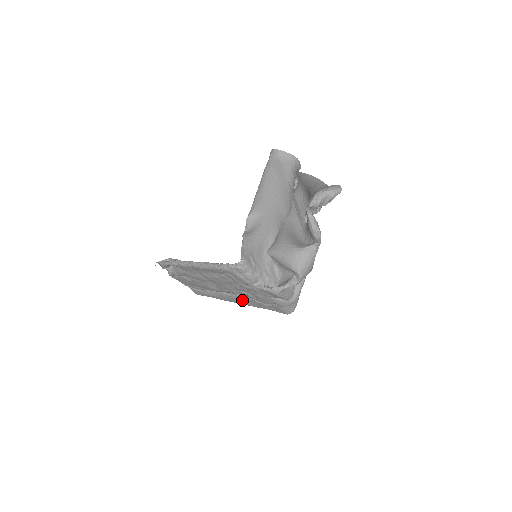
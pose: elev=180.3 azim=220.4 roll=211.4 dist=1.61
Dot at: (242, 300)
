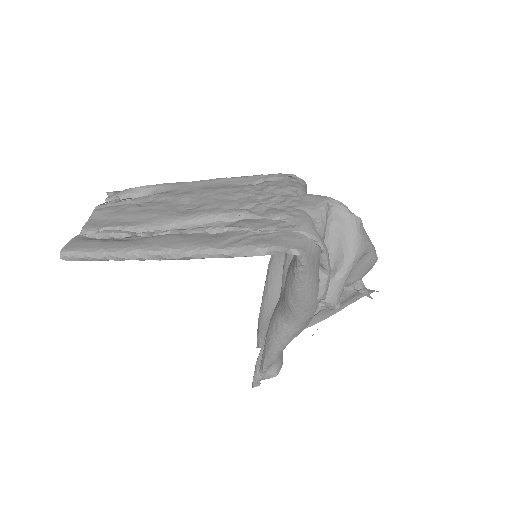
Dot at: (199, 237)
